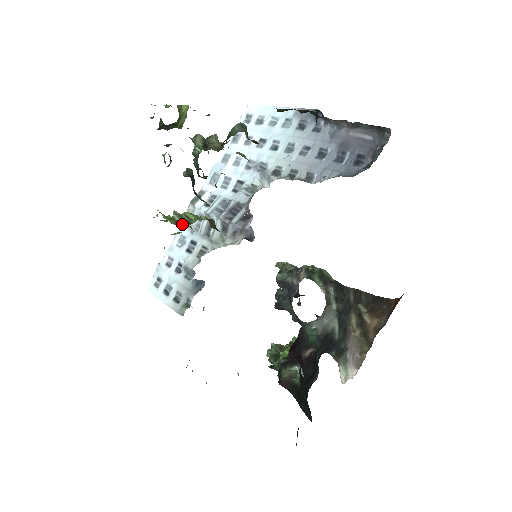
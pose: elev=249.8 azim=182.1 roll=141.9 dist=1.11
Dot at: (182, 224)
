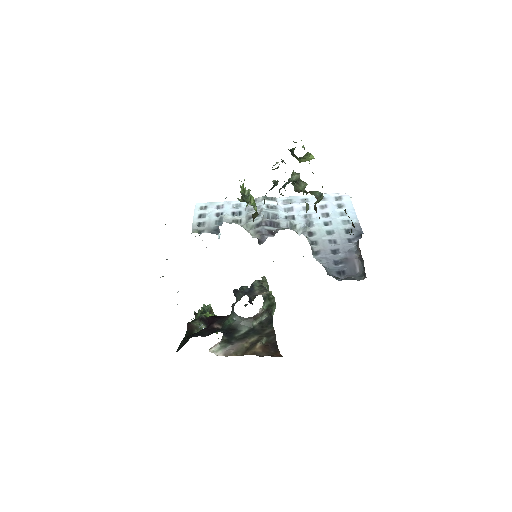
Dot at: (244, 198)
